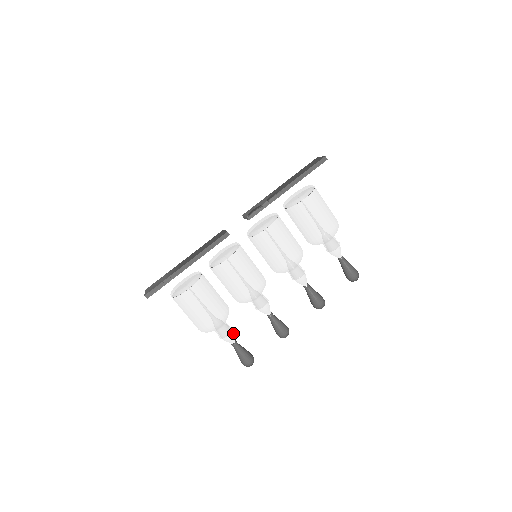
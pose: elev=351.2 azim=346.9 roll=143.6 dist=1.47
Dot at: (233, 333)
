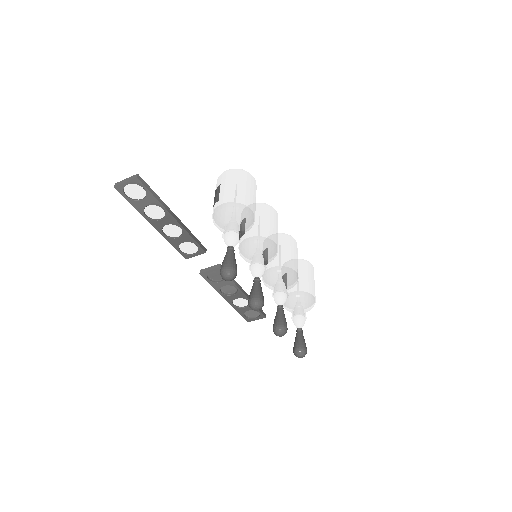
Dot at: occluded
